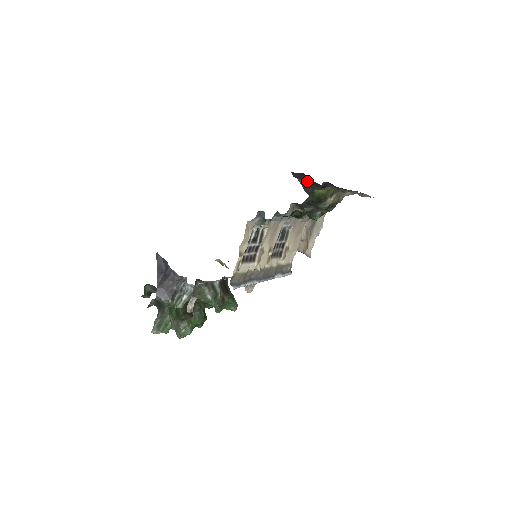
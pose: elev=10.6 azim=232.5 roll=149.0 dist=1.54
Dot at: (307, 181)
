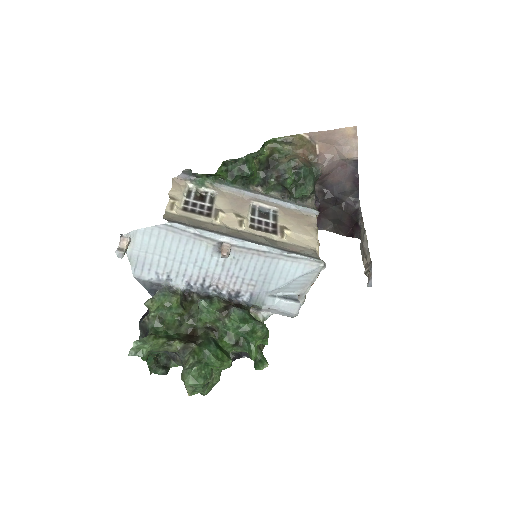
Dot at: (334, 224)
